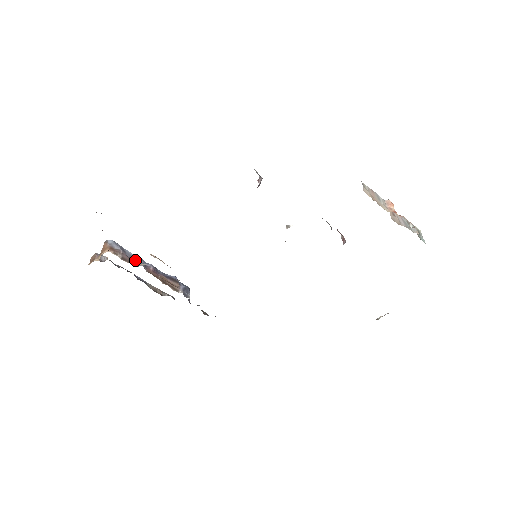
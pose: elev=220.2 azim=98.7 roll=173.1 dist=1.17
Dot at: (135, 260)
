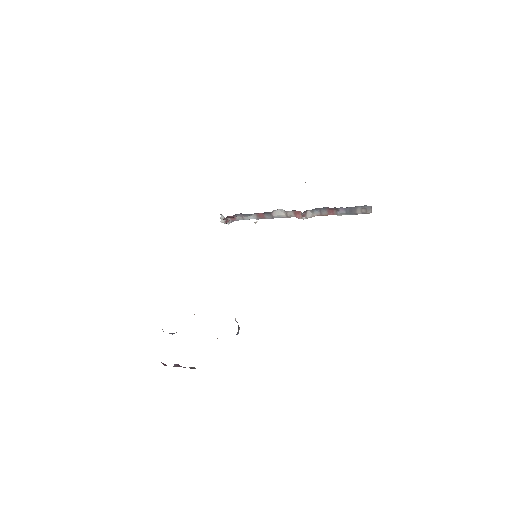
Dot at: occluded
